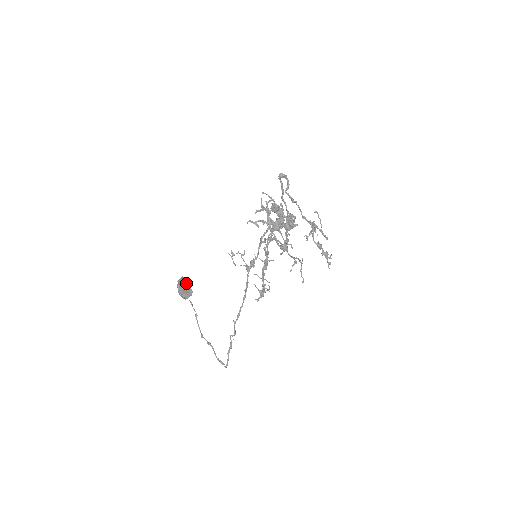
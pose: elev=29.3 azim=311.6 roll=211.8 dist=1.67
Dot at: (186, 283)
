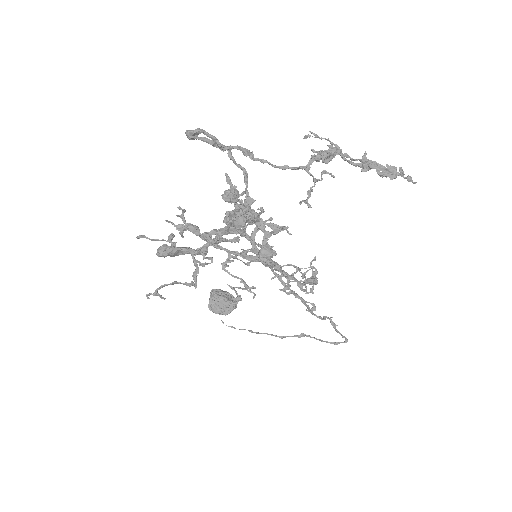
Dot at: (213, 304)
